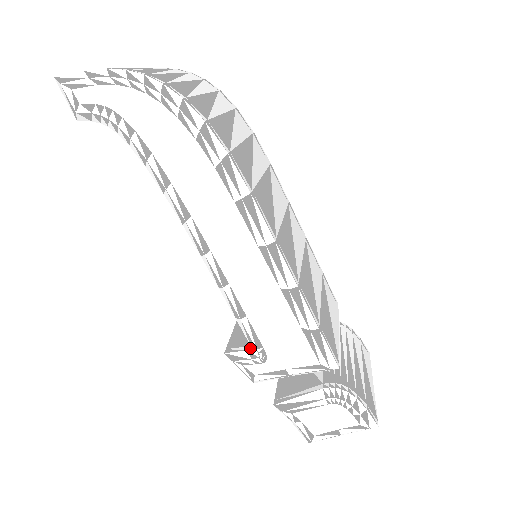
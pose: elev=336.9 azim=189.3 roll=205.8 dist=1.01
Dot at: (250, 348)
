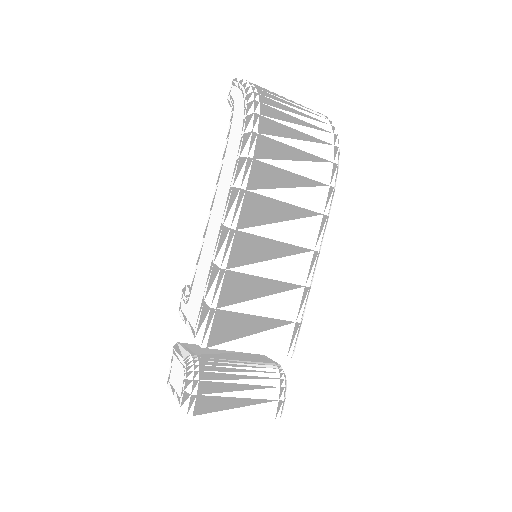
Dot at: occluded
